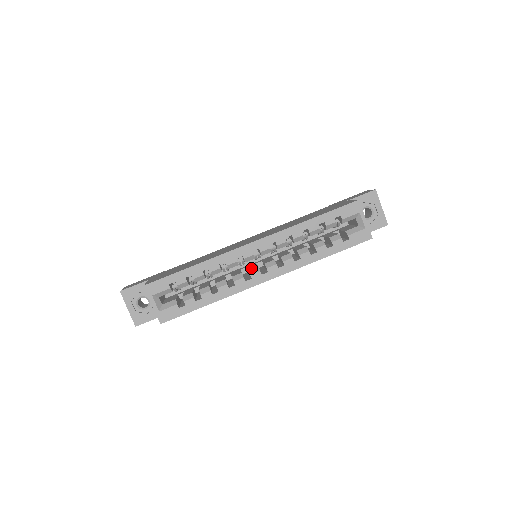
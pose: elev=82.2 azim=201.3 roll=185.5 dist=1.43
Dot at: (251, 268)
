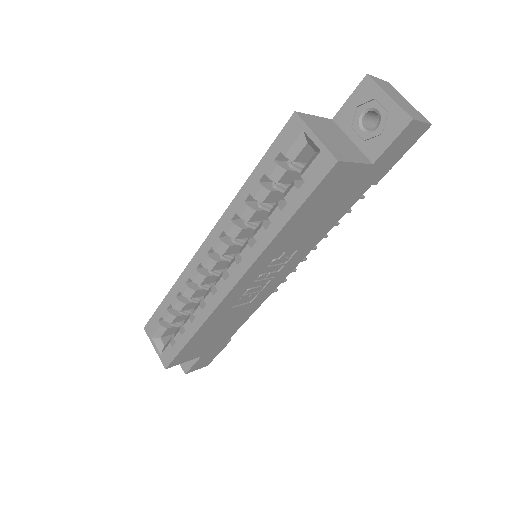
Dot at: (220, 276)
